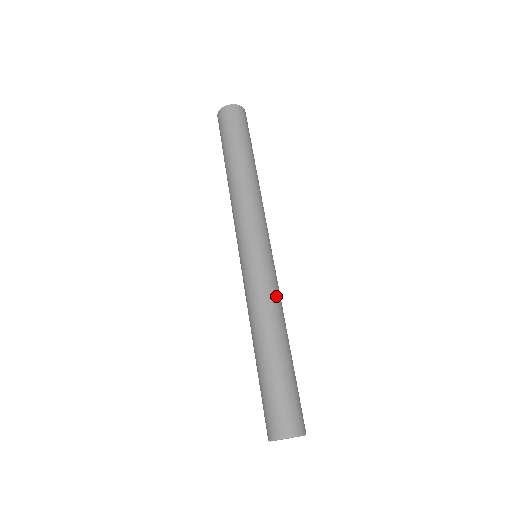
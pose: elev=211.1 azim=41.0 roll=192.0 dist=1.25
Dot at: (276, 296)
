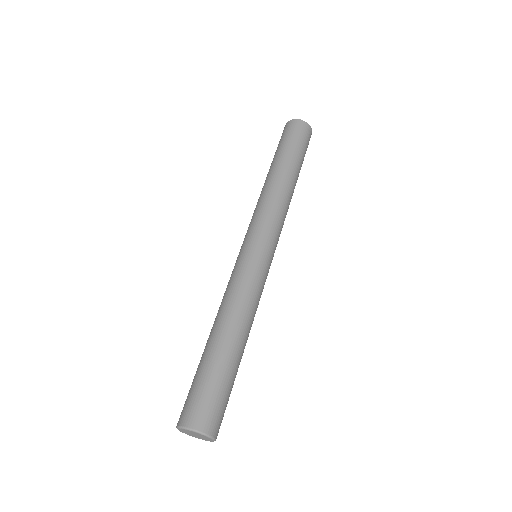
Dot at: (258, 300)
